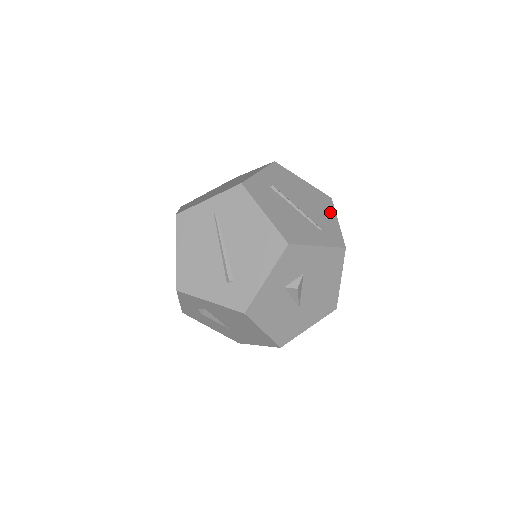
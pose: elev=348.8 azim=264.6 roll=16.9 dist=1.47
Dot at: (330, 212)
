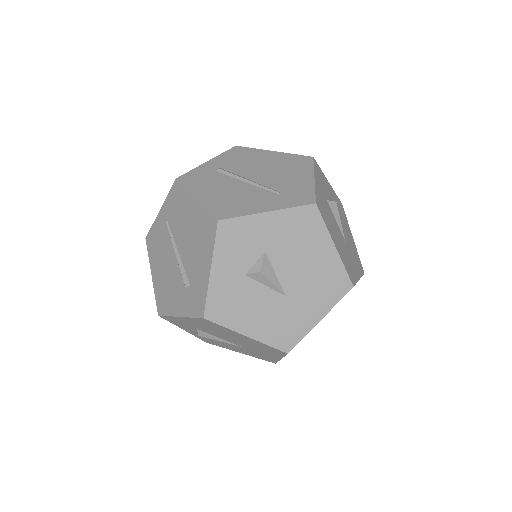
Dot at: (304, 172)
